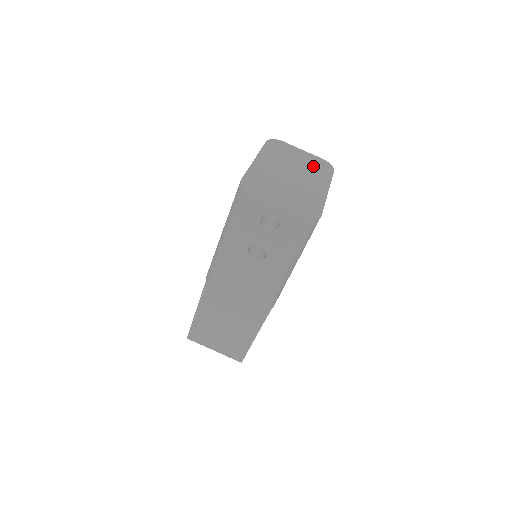
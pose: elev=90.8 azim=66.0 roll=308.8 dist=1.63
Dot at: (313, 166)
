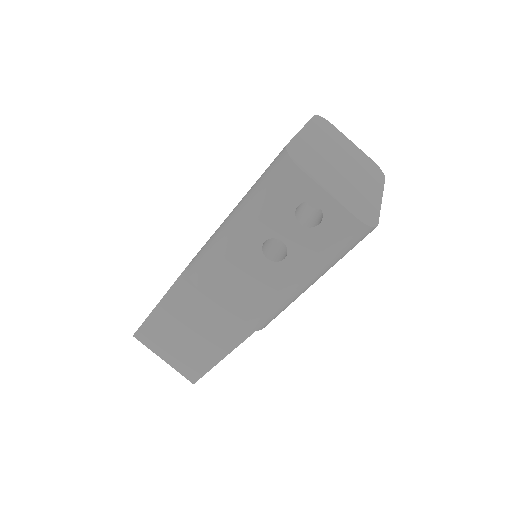
Dot at: (364, 164)
